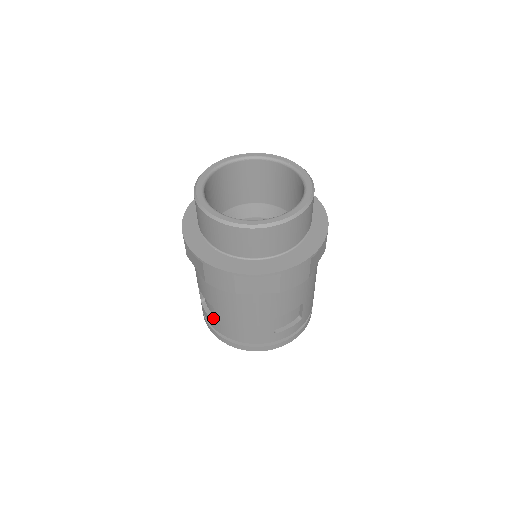
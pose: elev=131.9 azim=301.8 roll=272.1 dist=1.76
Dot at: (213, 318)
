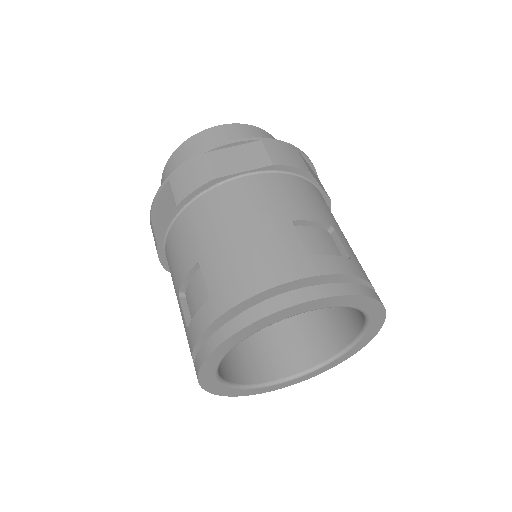
Dot at: (205, 305)
